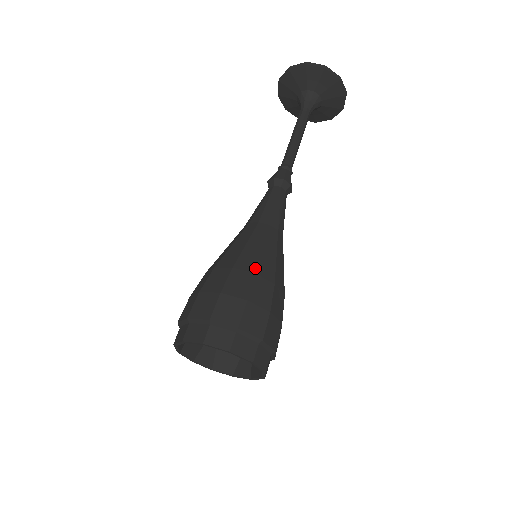
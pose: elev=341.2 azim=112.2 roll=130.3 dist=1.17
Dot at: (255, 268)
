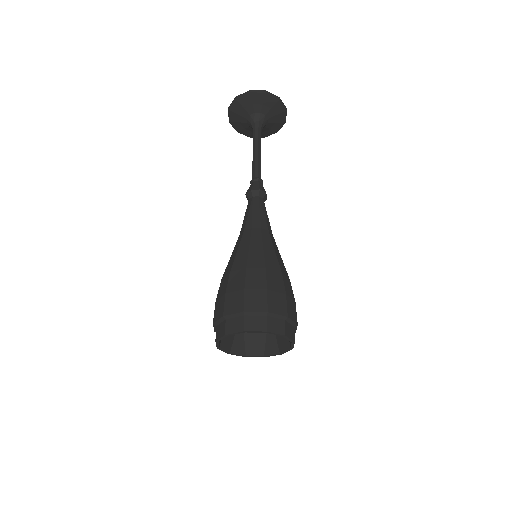
Dot at: (264, 264)
